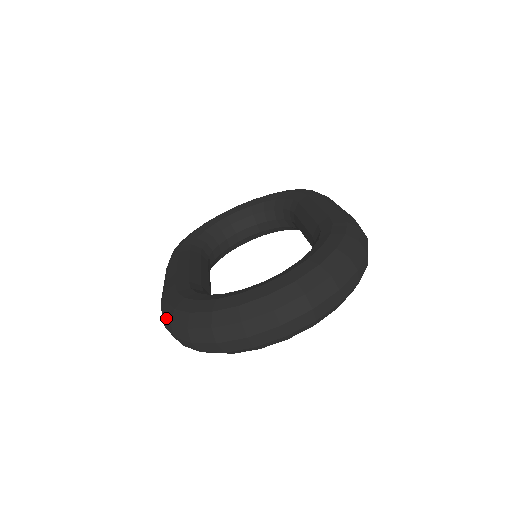
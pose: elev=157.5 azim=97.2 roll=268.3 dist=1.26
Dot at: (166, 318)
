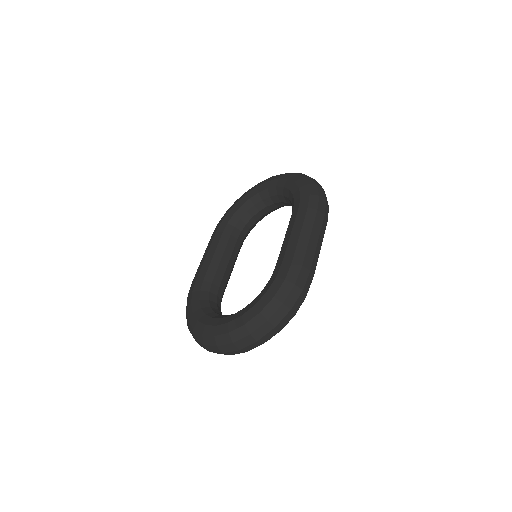
Dot at: occluded
